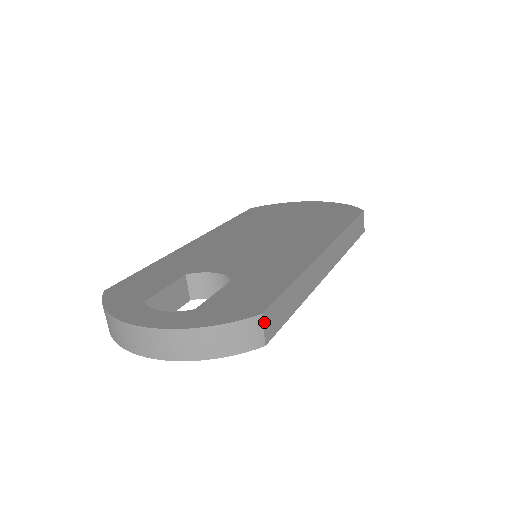
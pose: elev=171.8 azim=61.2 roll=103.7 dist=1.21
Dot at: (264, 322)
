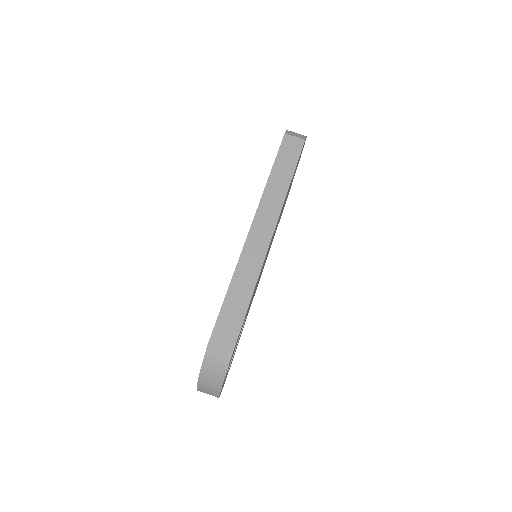
Dot at: (217, 343)
